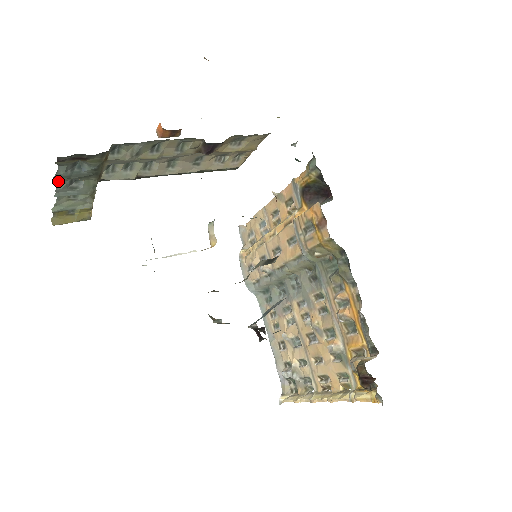
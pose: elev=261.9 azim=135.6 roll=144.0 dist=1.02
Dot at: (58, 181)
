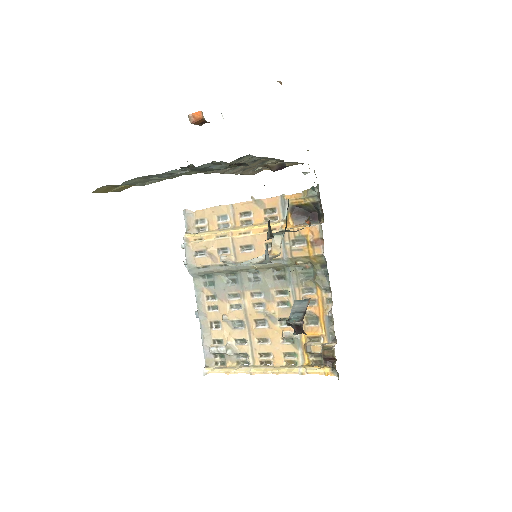
Dot at: (182, 170)
